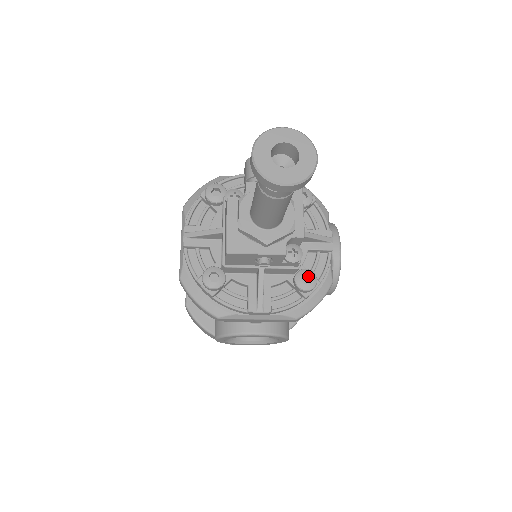
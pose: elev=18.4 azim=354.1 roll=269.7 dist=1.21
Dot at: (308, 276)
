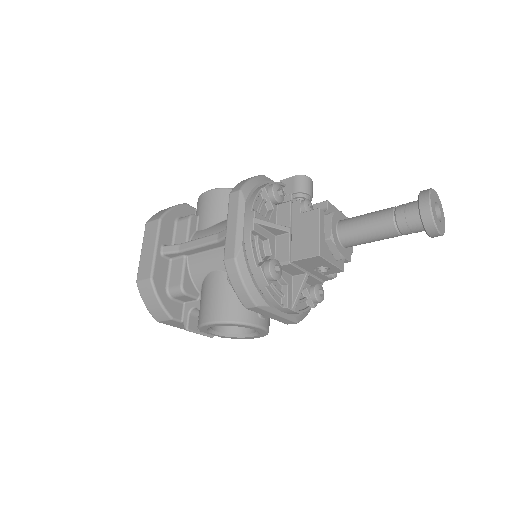
Dot at: (319, 290)
